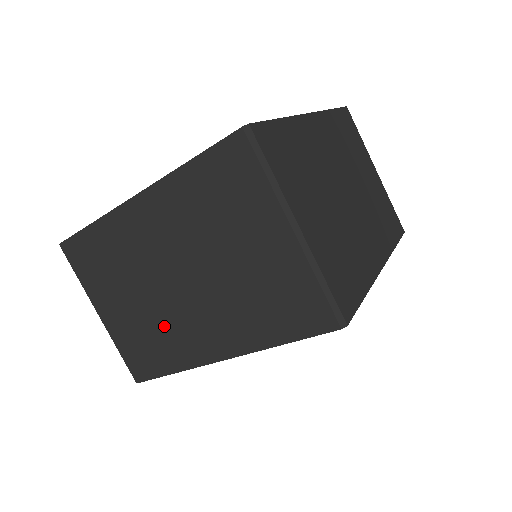
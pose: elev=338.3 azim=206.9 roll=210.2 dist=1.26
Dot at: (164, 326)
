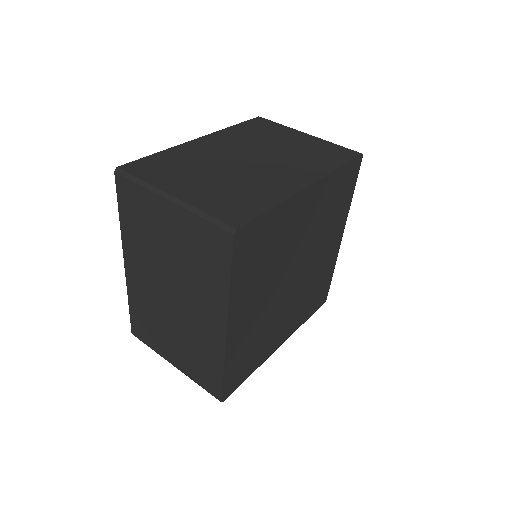
Dot at: (193, 337)
